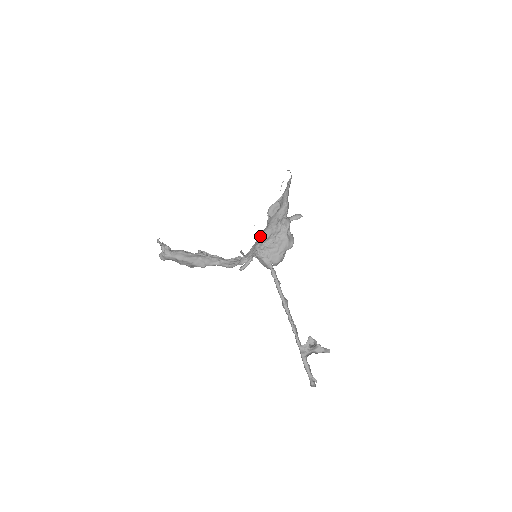
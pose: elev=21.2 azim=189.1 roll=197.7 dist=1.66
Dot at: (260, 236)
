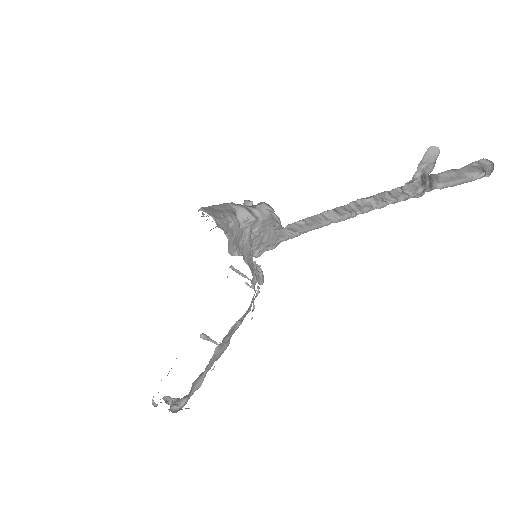
Dot at: occluded
